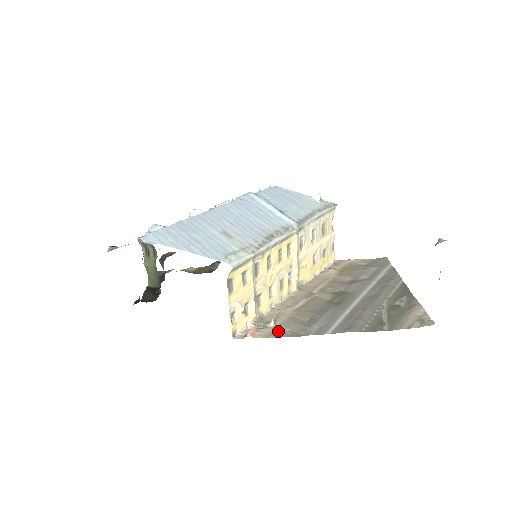
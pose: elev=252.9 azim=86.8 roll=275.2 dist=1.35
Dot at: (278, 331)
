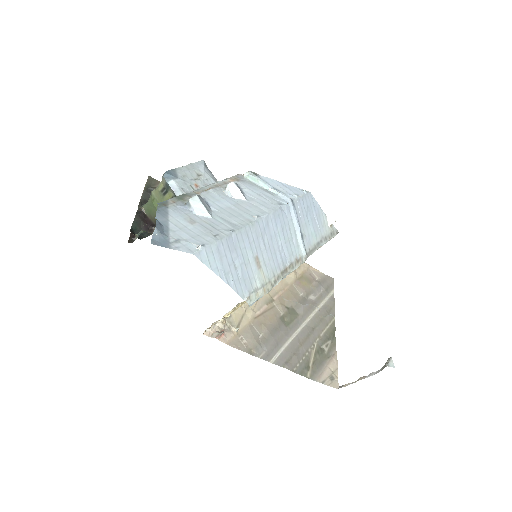
Dot at: (238, 340)
